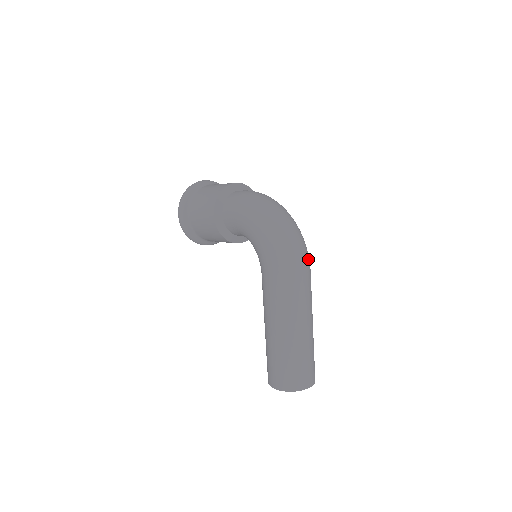
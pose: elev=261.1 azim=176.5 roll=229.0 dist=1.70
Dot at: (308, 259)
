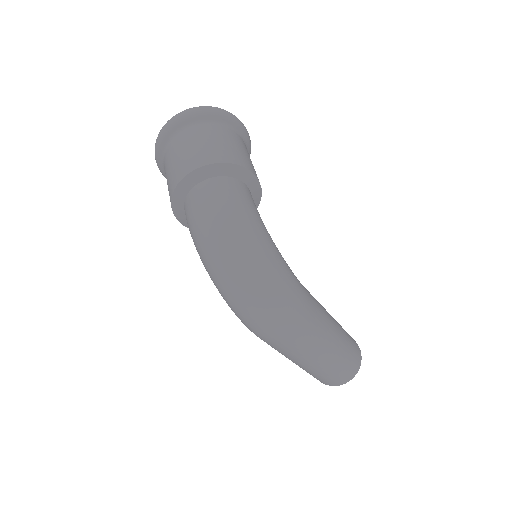
Dot at: (294, 319)
